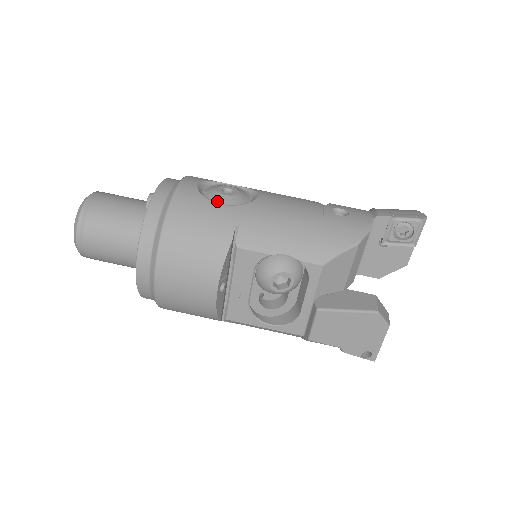
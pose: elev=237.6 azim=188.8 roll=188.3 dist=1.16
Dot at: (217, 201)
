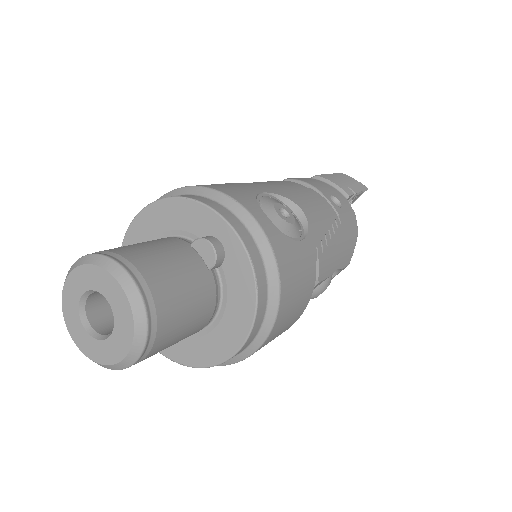
Dot at: (294, 236)
